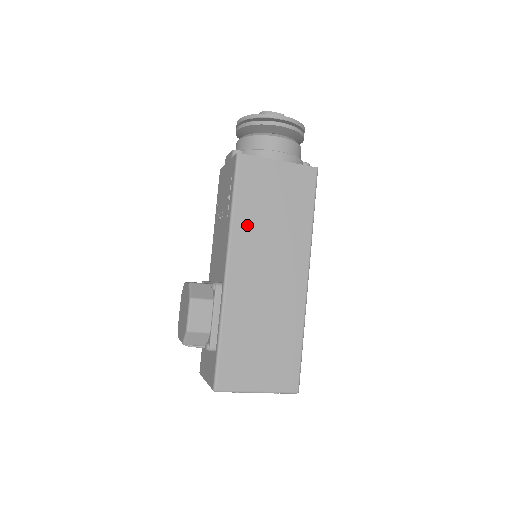
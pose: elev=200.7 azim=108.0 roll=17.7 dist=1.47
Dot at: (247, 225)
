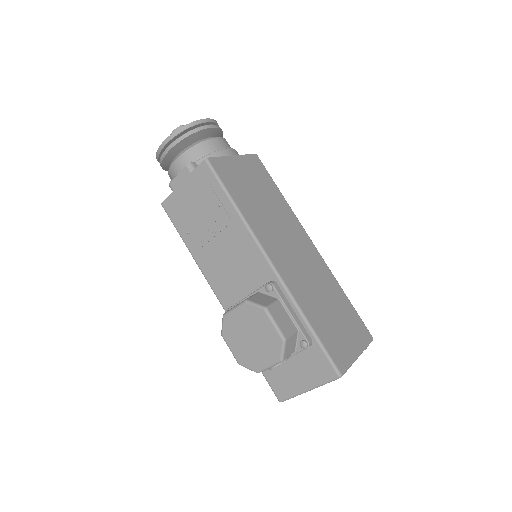
Dot at: (255, 218)
